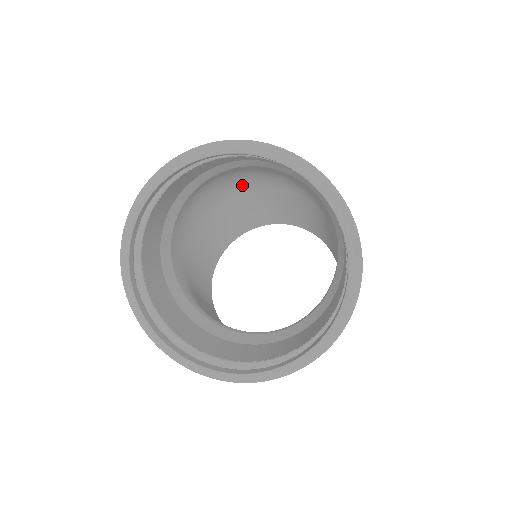
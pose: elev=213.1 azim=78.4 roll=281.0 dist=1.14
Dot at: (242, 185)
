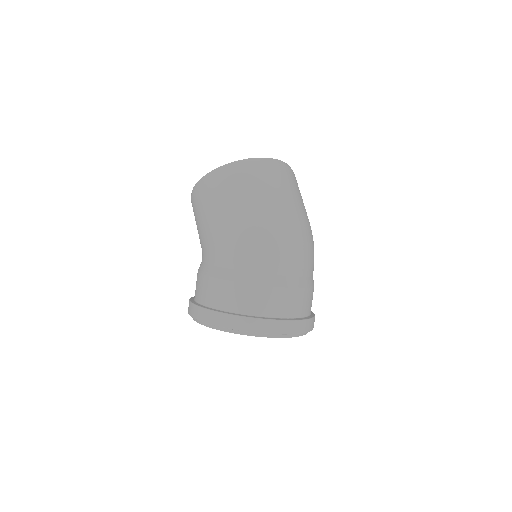
Dot at: (290, 225)
